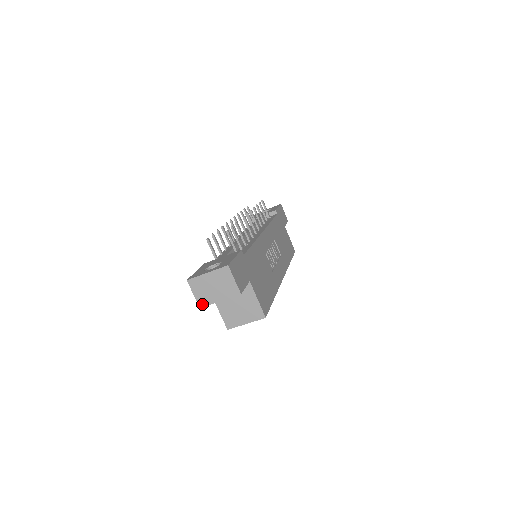
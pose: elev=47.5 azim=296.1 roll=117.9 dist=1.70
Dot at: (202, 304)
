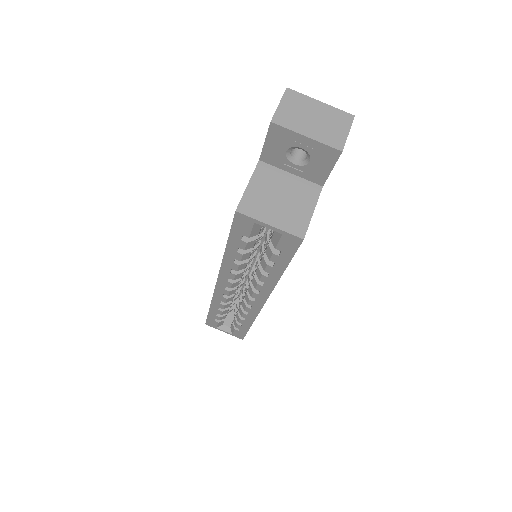
Dot at: (279, 120)
